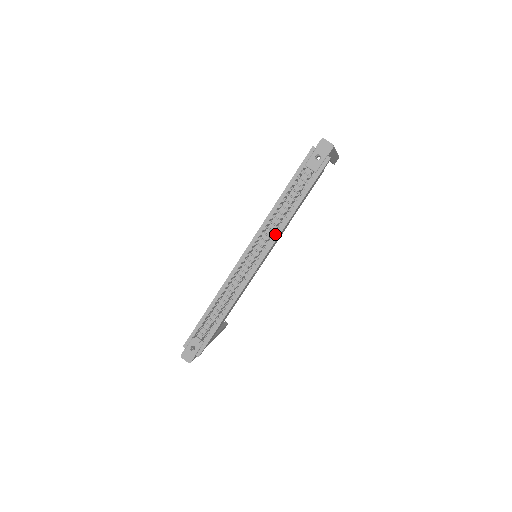
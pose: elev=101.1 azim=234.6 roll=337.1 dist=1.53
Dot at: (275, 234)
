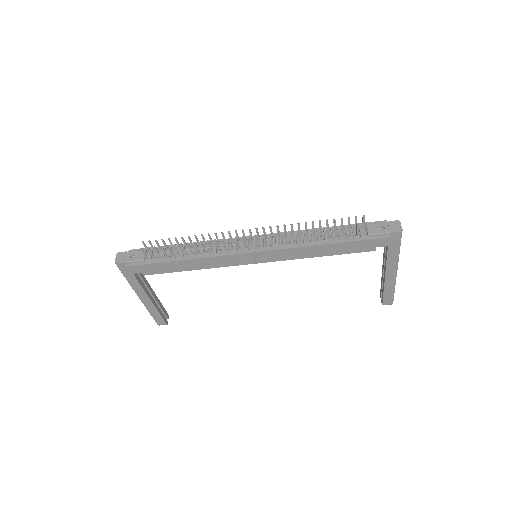
Dot at: (289, 245)
